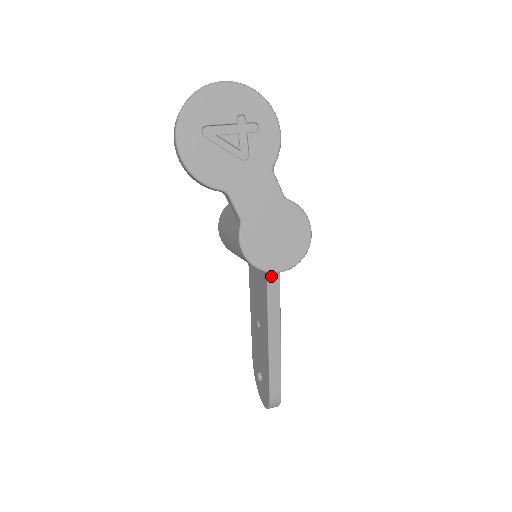
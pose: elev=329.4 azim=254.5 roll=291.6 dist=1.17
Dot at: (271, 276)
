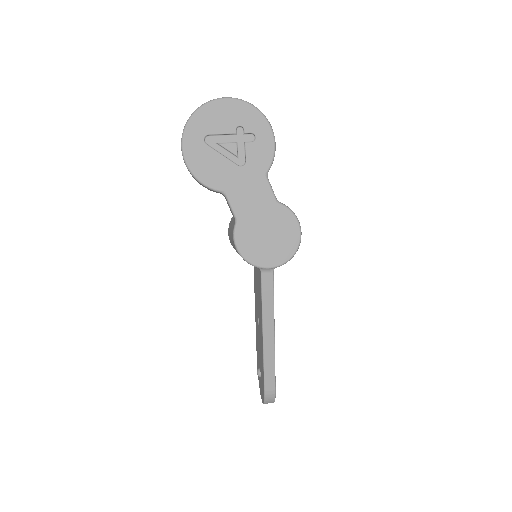
Dot at: (265, 273)
